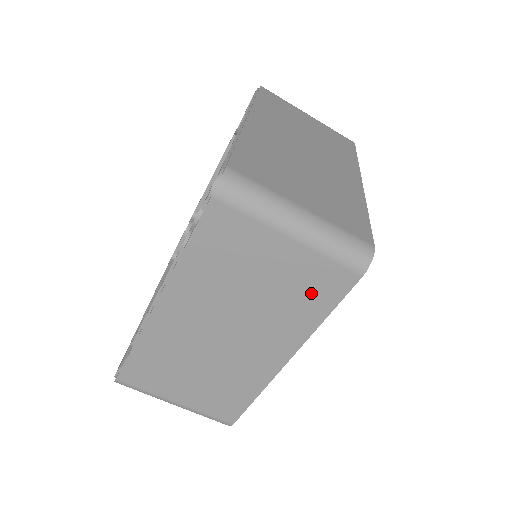
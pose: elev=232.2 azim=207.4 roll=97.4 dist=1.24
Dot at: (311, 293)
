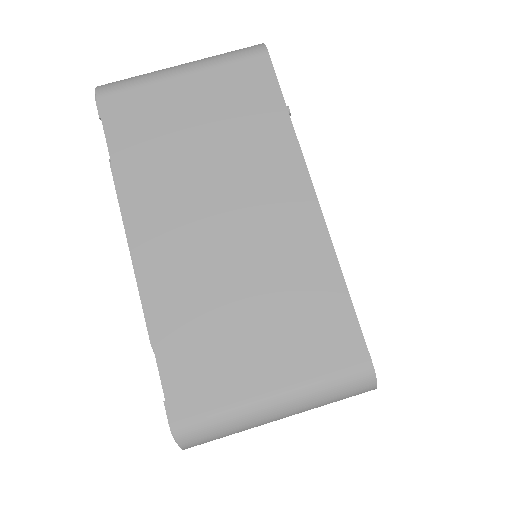
Dot at: (249, 103)
